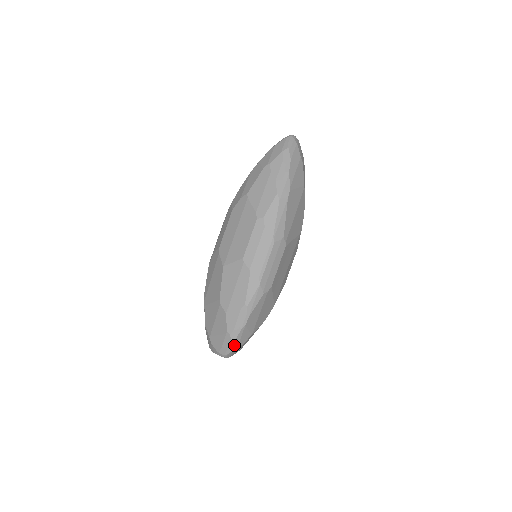
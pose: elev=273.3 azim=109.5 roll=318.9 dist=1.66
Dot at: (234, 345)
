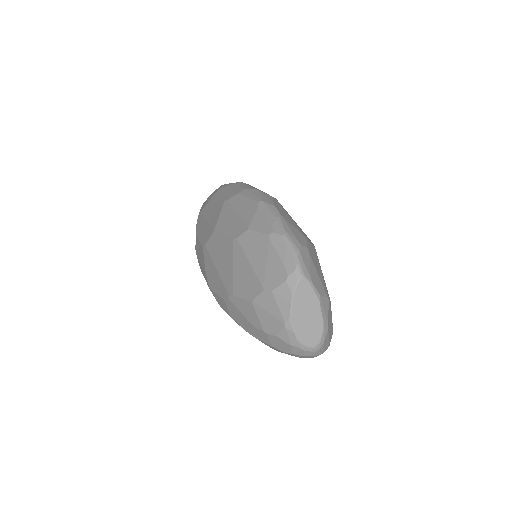
Dot at: (292, 241)
